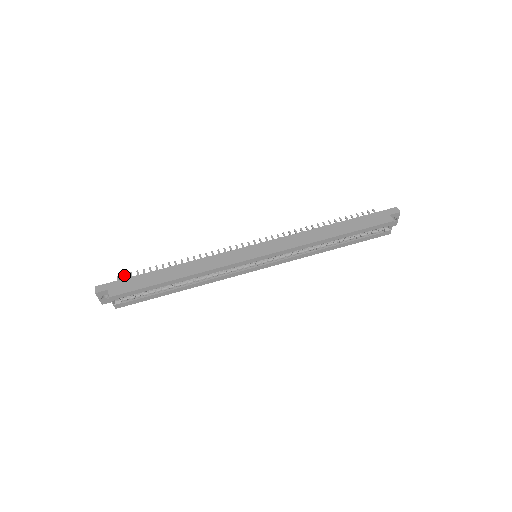
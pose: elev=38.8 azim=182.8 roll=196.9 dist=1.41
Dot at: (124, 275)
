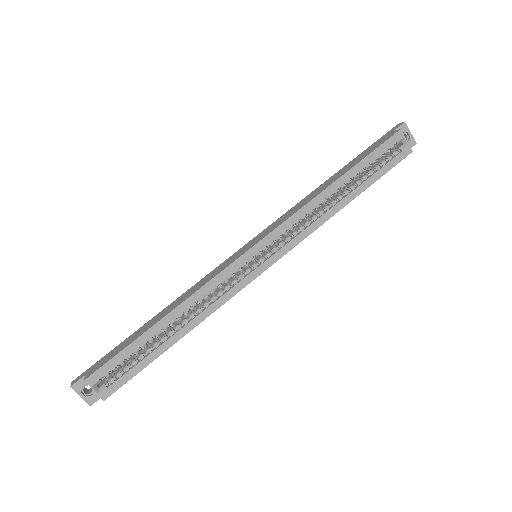
Dot at: occluded
